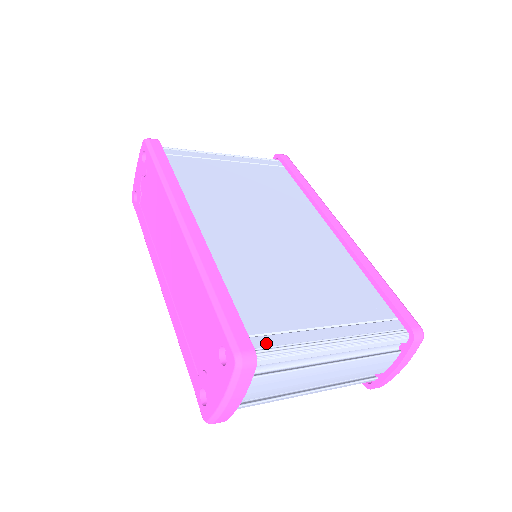
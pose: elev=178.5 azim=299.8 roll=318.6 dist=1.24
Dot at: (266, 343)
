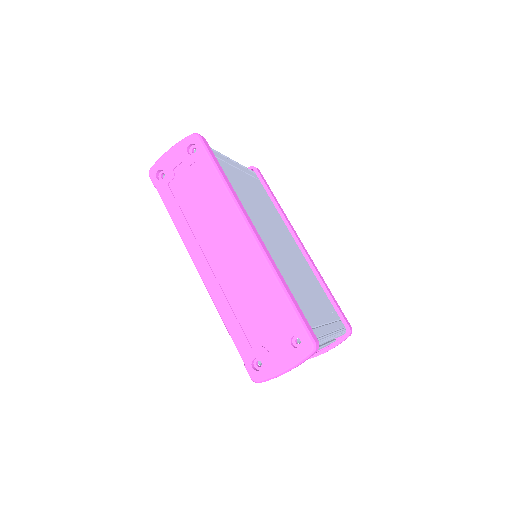
Dot at: occluded
